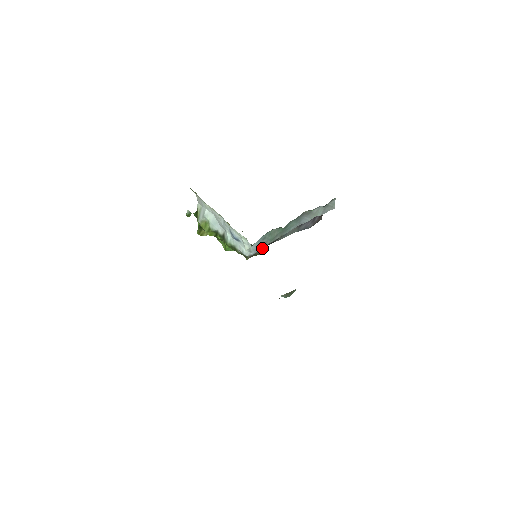
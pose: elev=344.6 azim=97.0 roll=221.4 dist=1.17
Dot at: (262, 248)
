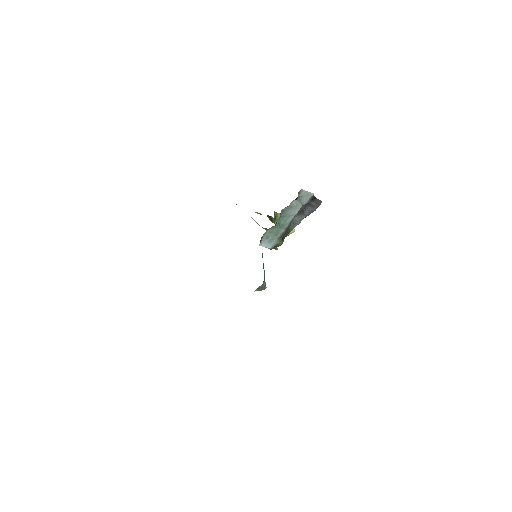
Dot at: (275, 242)
